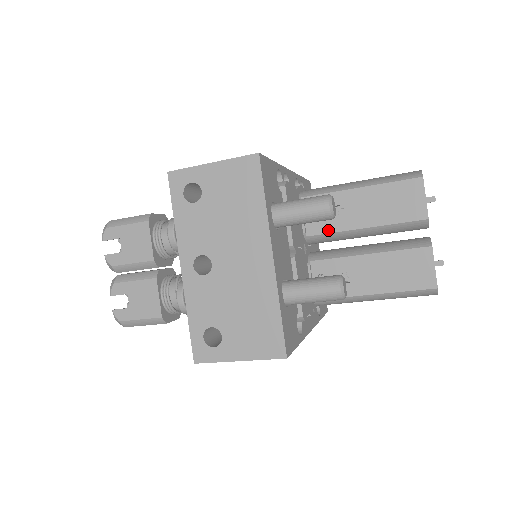
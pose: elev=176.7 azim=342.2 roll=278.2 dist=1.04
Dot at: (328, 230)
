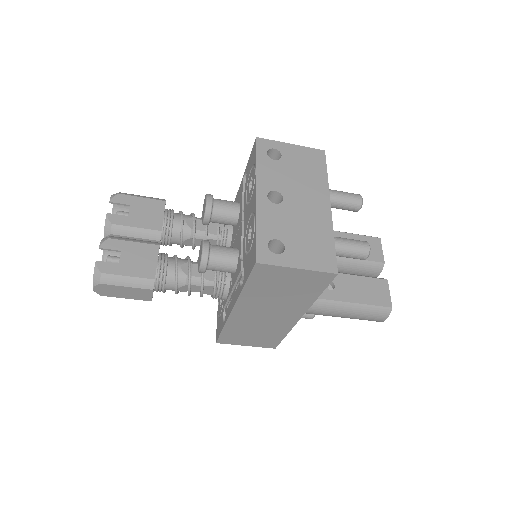
Dot at: occluded
